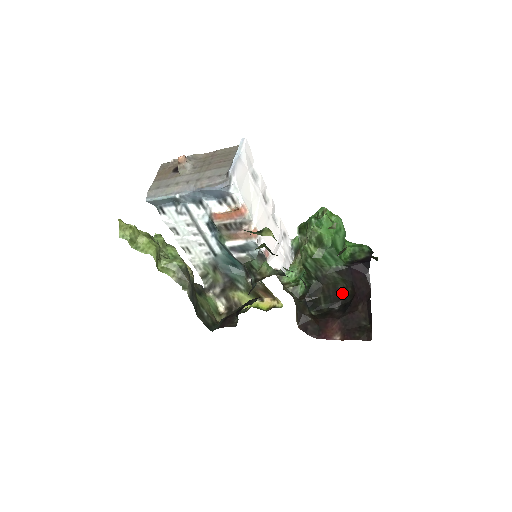
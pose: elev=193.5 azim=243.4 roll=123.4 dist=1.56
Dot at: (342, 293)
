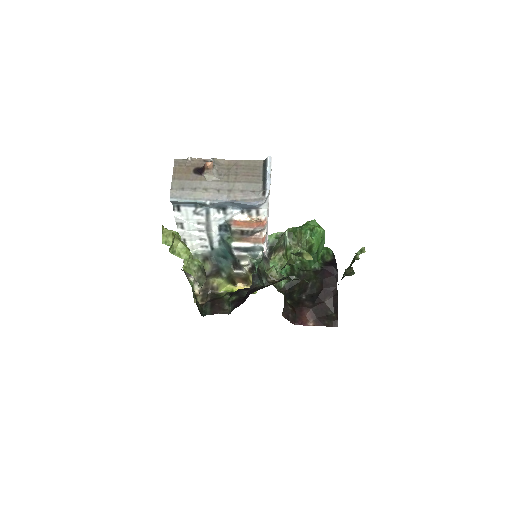
Dot at: (310, 286)
